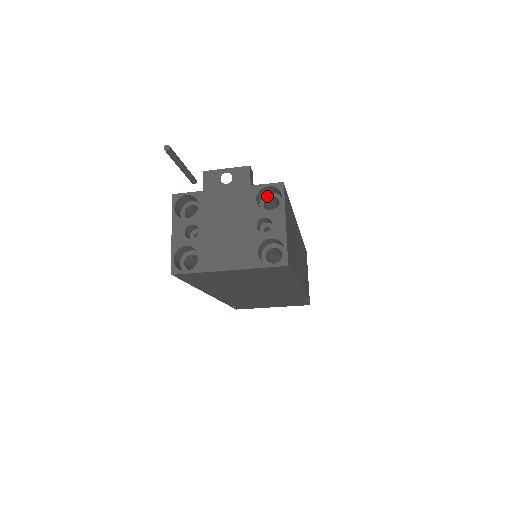
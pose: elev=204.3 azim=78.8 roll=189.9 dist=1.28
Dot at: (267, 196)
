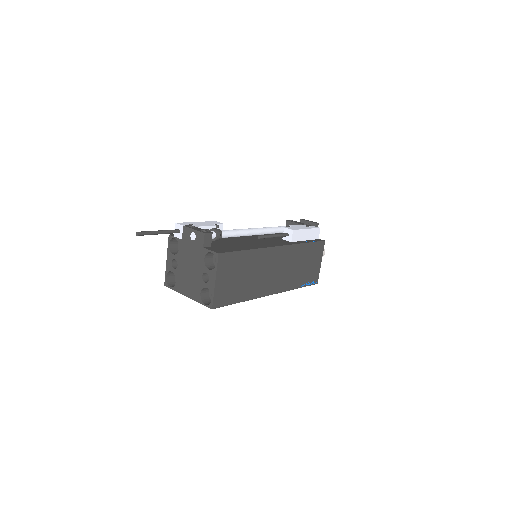
Dot at: occluded
